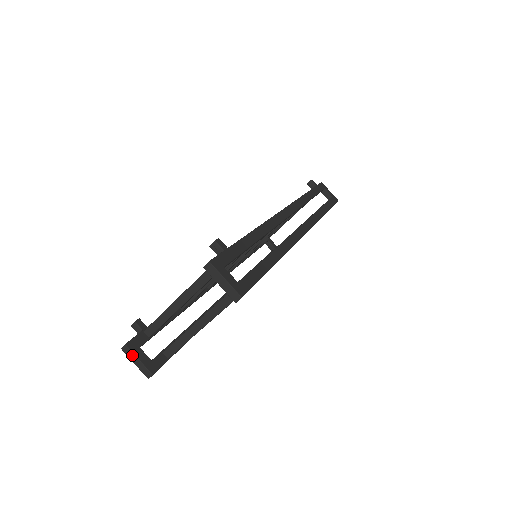
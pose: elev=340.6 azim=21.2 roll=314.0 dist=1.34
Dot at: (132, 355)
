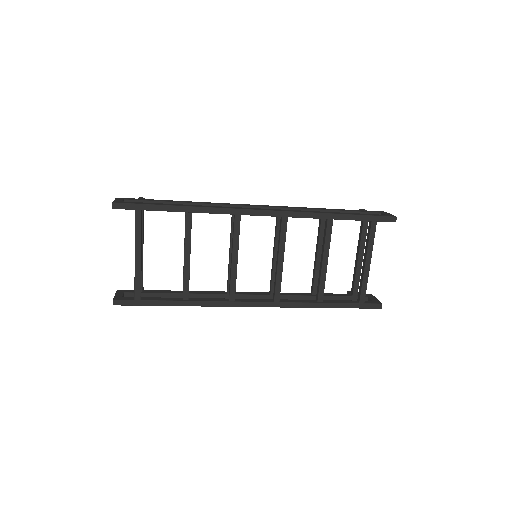
Dot at: (116, 294)
